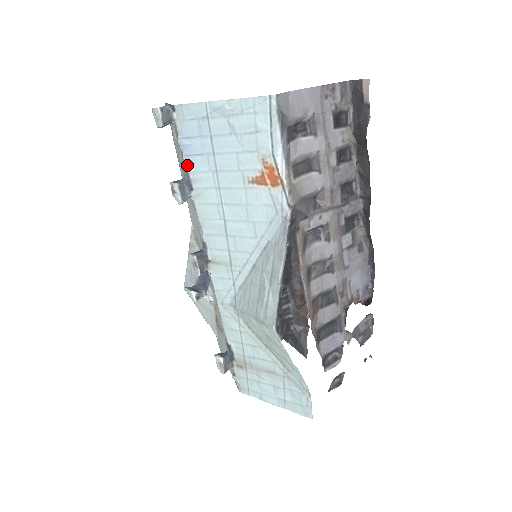
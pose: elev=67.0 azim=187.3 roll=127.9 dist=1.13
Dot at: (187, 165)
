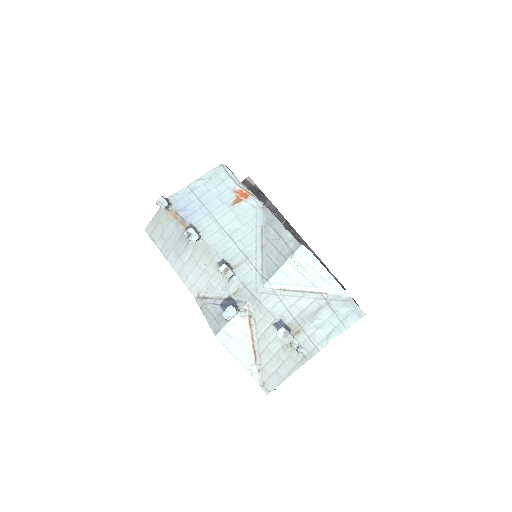
Dot at: (189, 221)
